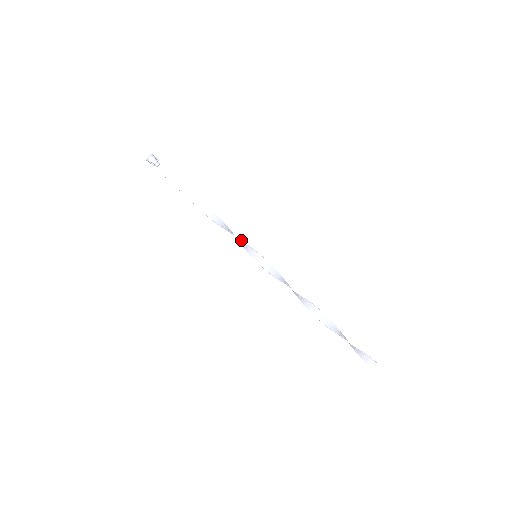
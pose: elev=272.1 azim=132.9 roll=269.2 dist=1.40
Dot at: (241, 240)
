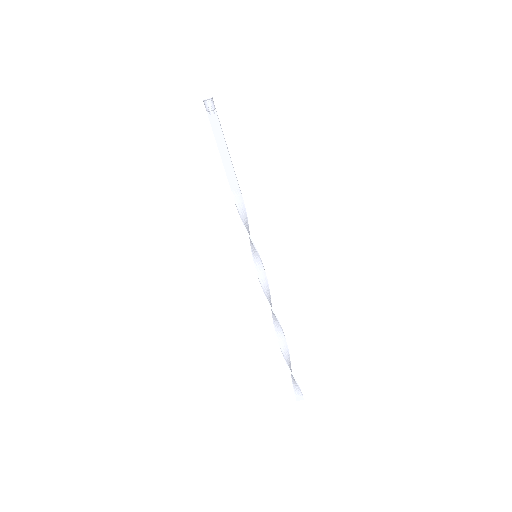
Dot at: (250, 236)
